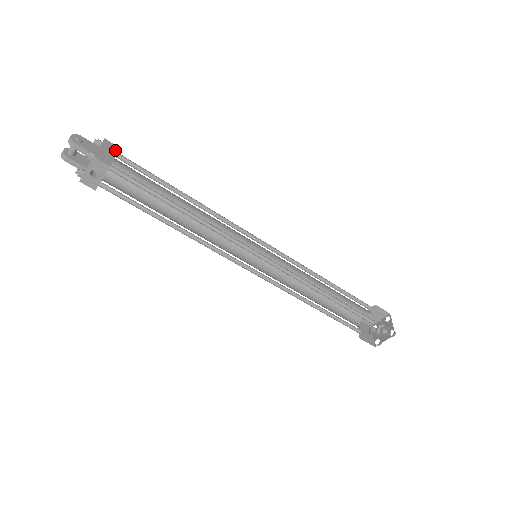
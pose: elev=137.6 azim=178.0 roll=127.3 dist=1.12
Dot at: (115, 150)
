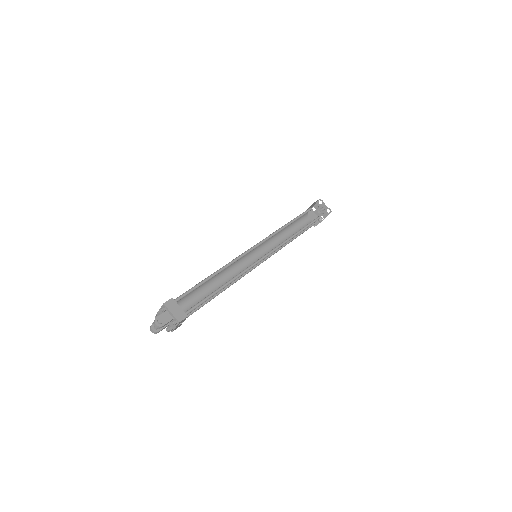
Dot at: (174, 303)
